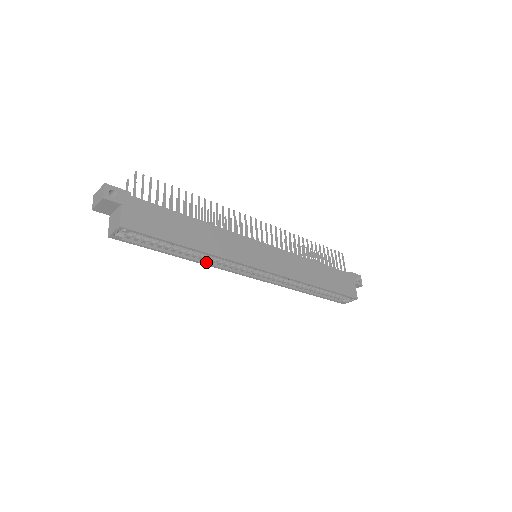
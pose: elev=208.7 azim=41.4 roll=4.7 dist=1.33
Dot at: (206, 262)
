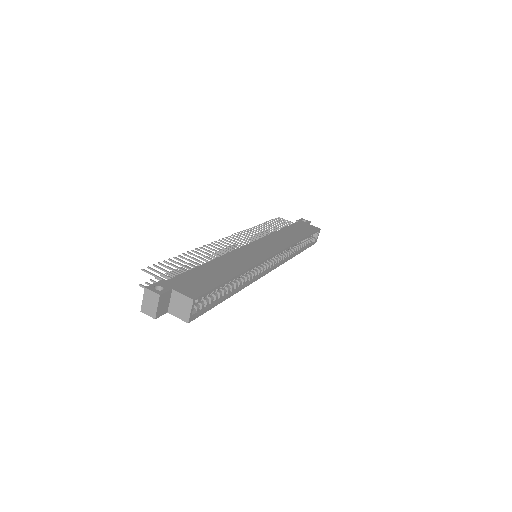
Dot at: (244, 284)
